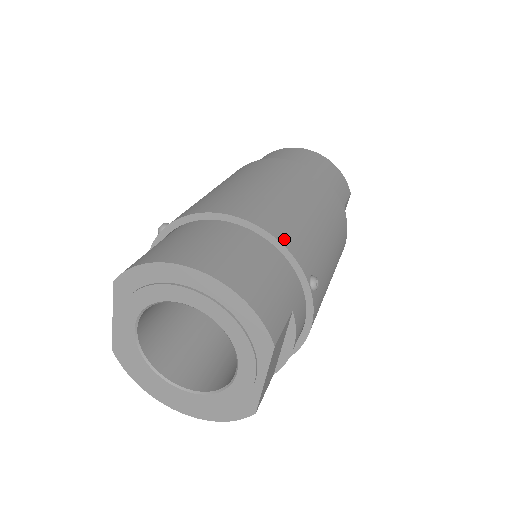
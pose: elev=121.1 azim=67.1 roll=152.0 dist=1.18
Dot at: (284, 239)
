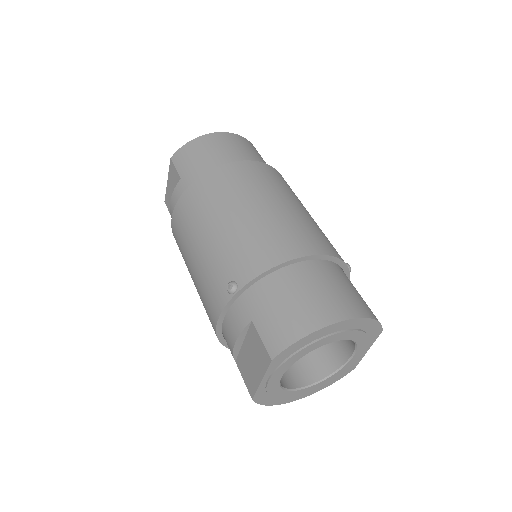
Dot at: (333, 252)
